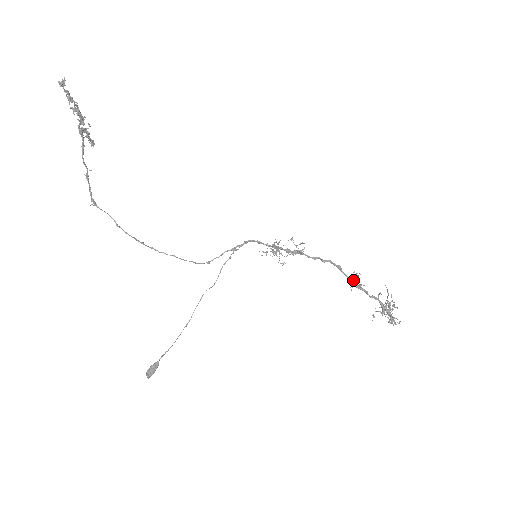
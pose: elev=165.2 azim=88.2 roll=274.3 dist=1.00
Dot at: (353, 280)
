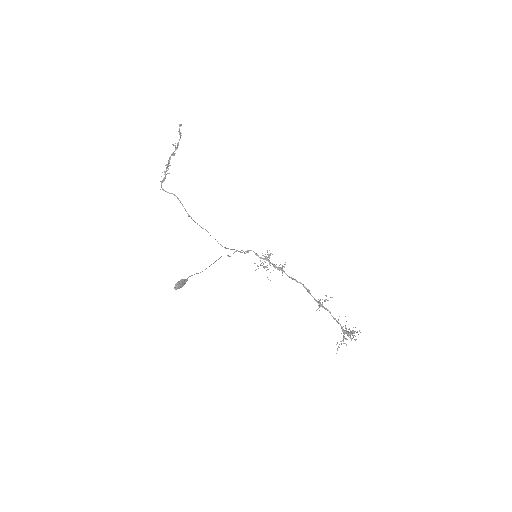
Dot at: (319, 302)
